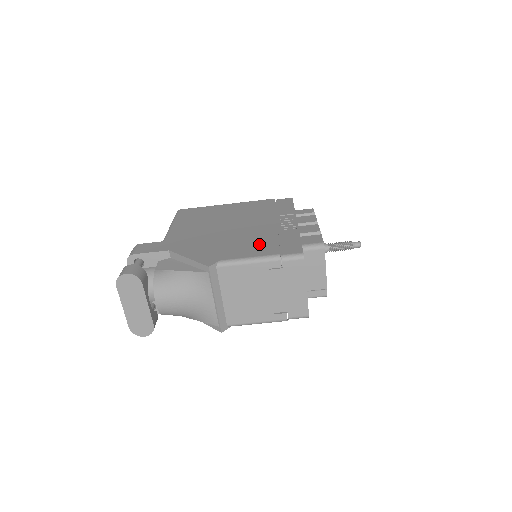
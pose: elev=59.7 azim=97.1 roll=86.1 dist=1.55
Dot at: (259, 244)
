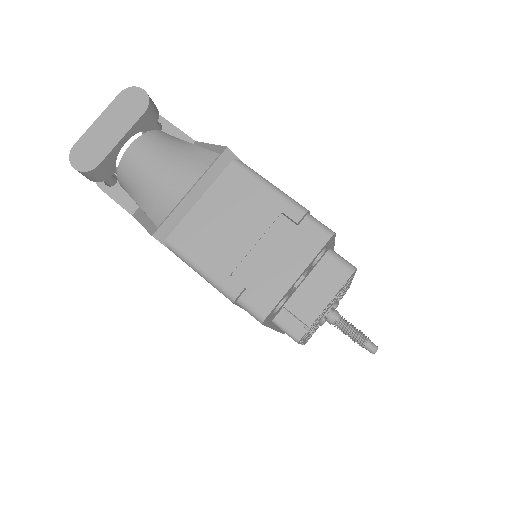
Dot at: occluded
